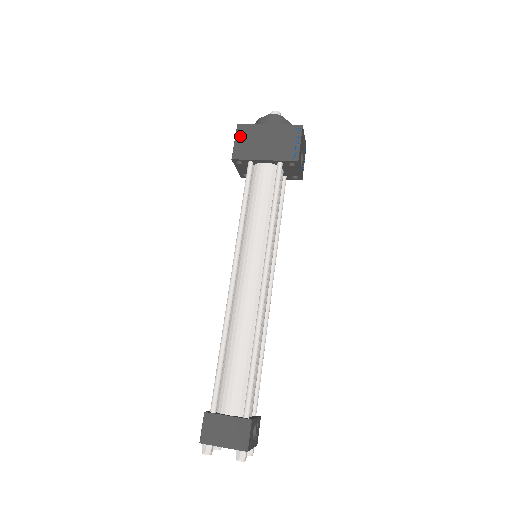
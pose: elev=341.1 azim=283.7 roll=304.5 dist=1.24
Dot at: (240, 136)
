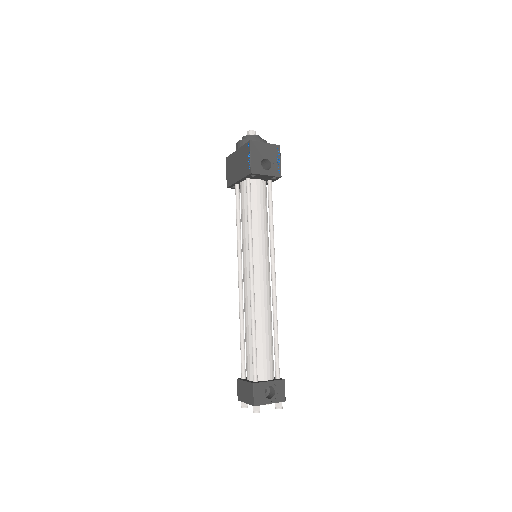
Dot at: (227, 167)
